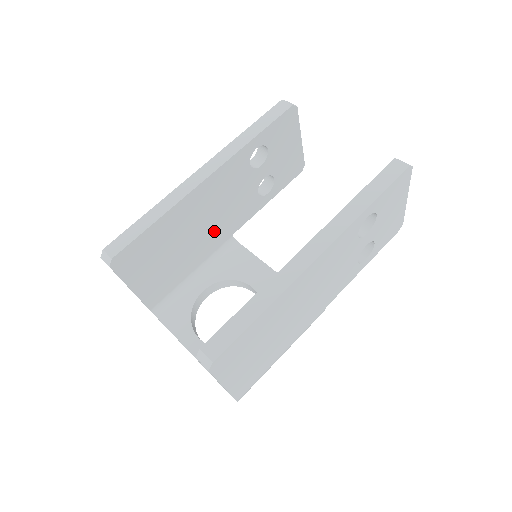
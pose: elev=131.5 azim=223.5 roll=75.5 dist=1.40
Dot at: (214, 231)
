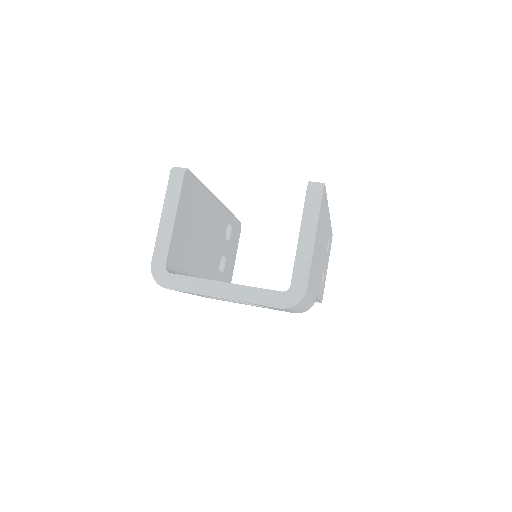
Dot at: (204, 254)
